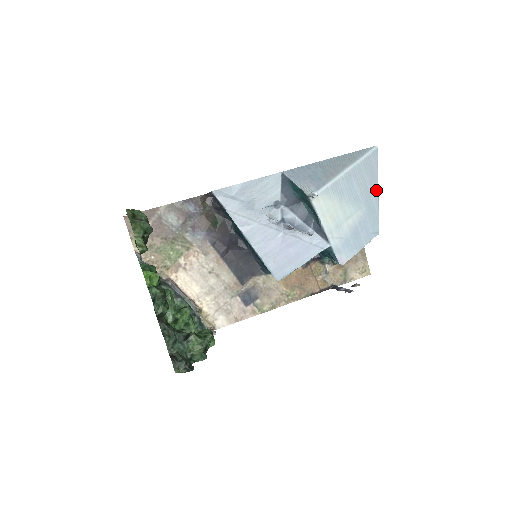
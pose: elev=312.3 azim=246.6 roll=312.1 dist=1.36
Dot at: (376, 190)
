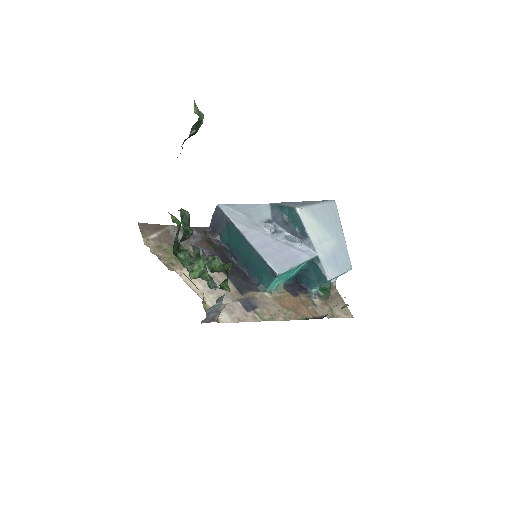
Dot at: (341, 231)
